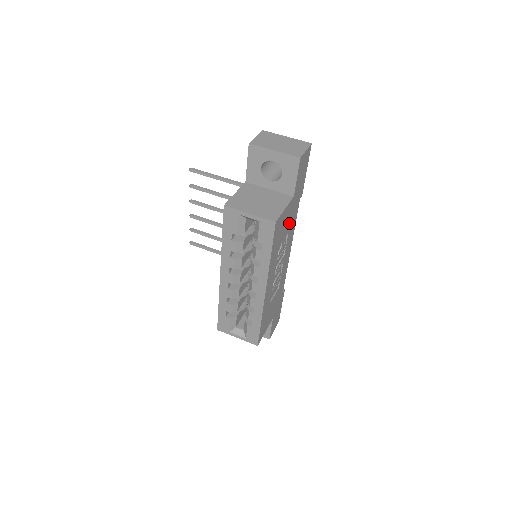
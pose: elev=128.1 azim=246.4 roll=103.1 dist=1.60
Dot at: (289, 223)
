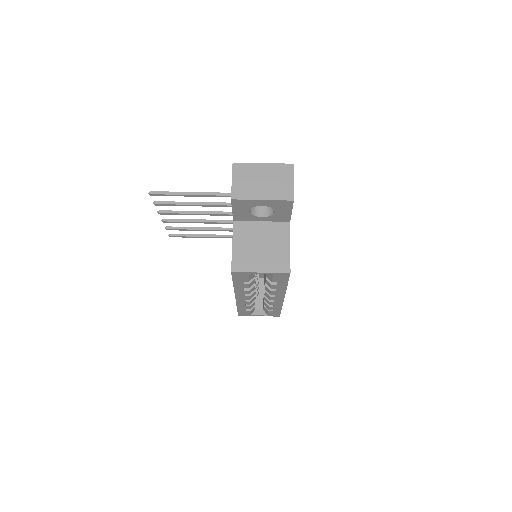
Dot at: occluded
